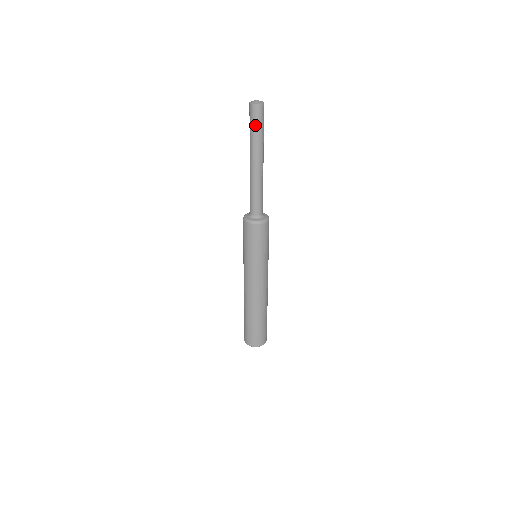
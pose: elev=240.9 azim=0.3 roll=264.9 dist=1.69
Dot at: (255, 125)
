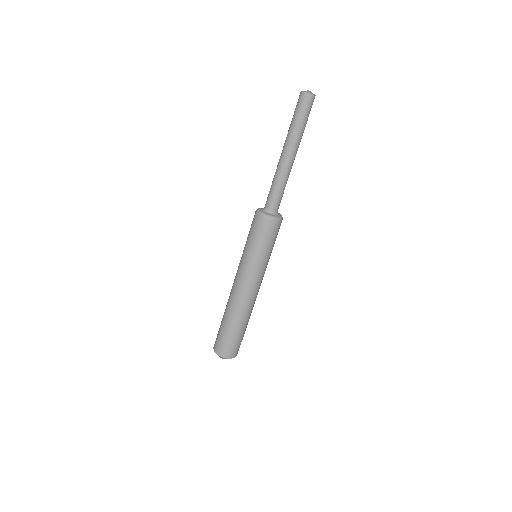
Dot at: (296, 113)
